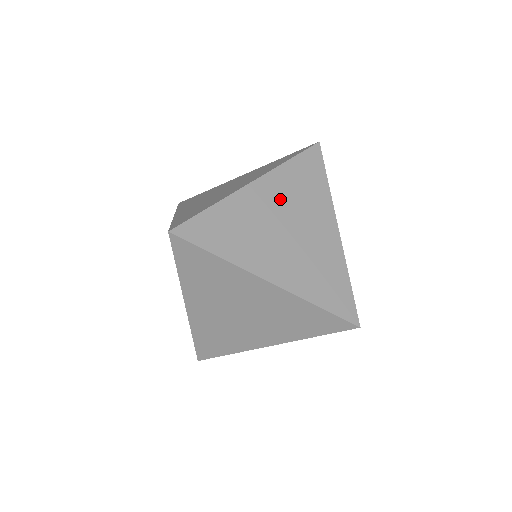
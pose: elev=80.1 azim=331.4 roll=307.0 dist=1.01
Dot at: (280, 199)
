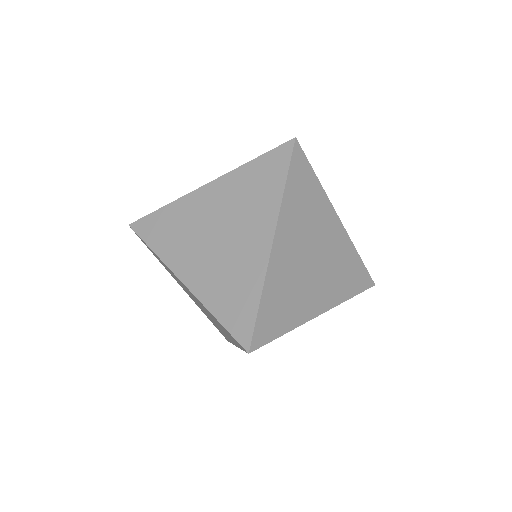
Dot at: (224, 203)
